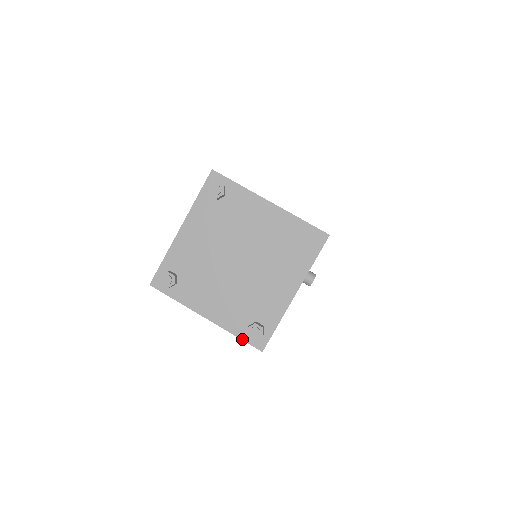
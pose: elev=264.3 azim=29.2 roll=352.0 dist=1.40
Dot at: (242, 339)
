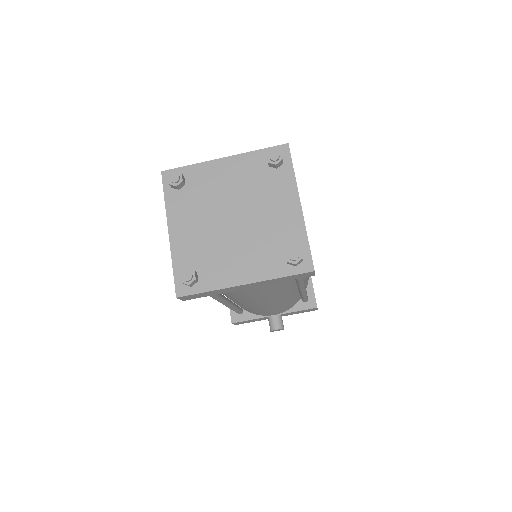
Dot at: (174, 273)
